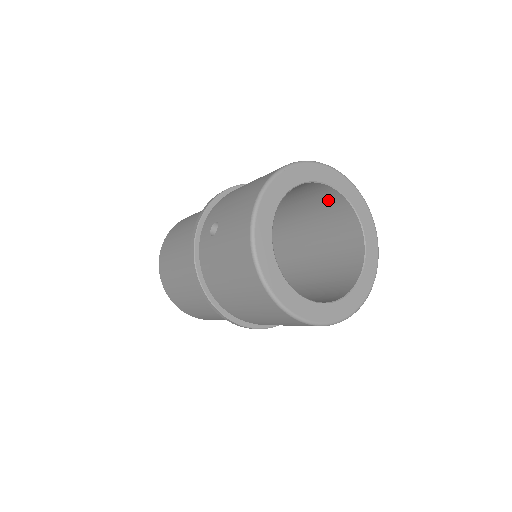
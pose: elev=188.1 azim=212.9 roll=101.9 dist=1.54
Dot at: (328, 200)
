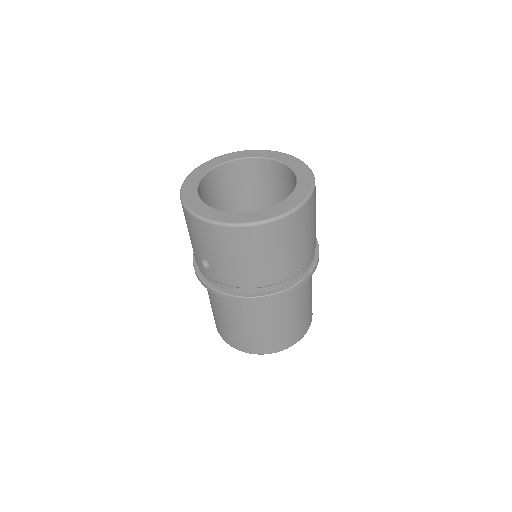
Dot at: (229, 177)
